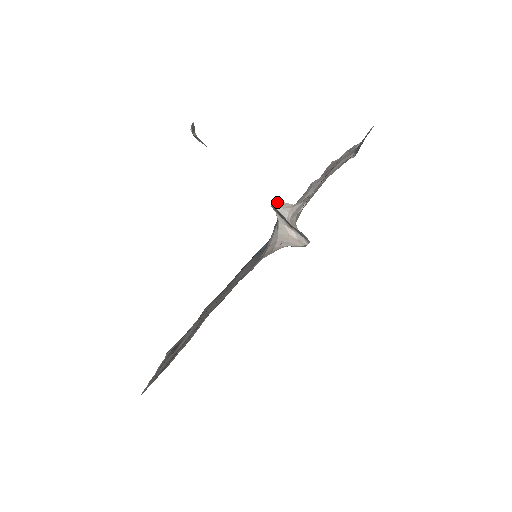
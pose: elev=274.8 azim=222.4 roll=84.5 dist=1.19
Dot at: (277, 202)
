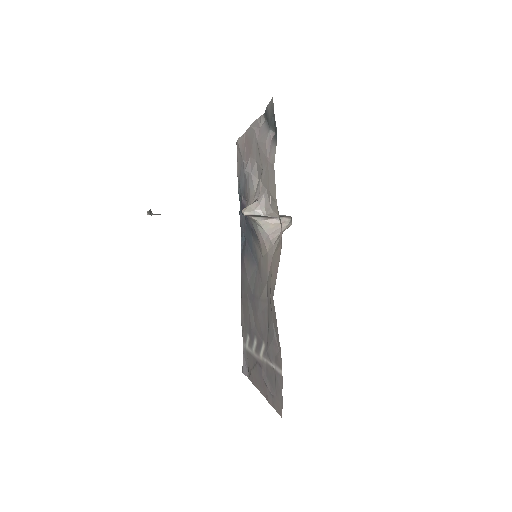
Dot at: (246, 209)
